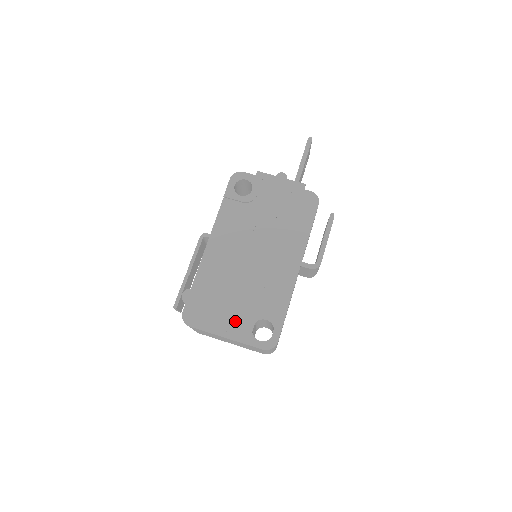
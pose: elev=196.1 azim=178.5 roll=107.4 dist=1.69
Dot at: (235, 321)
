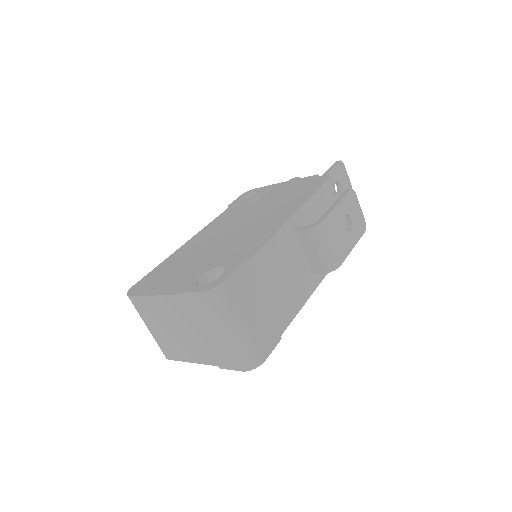
Dot at: (183, 279)
